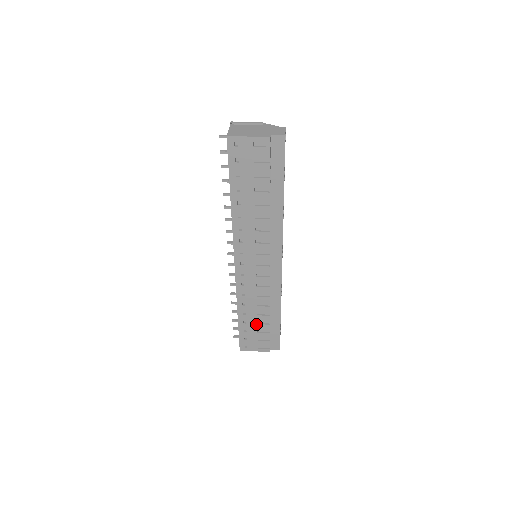
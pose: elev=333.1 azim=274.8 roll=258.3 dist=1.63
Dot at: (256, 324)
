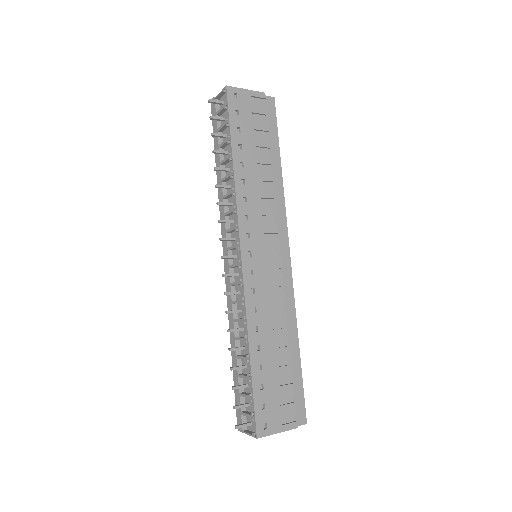
Dot at: (274, 368)
